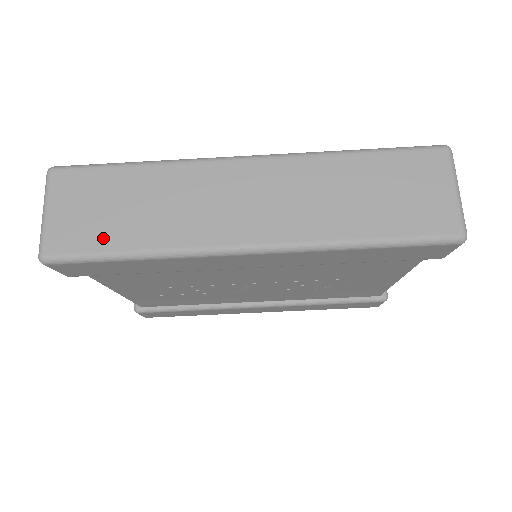
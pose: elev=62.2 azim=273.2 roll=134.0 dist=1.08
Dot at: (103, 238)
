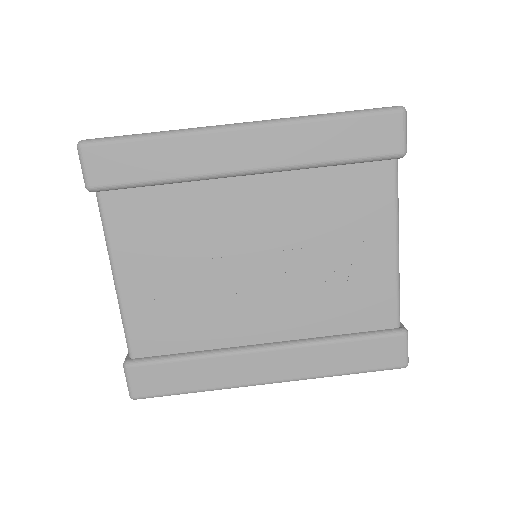
Dot at: occluded
